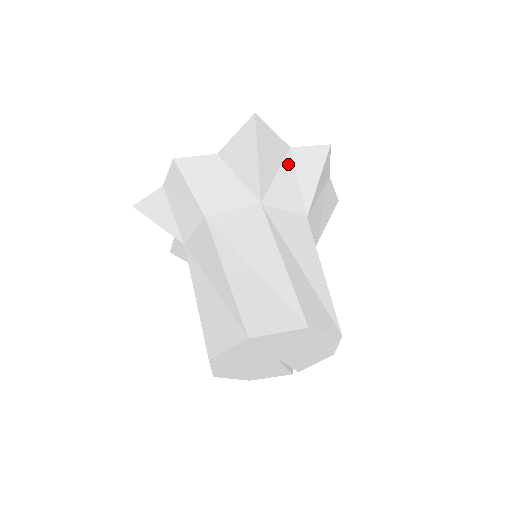
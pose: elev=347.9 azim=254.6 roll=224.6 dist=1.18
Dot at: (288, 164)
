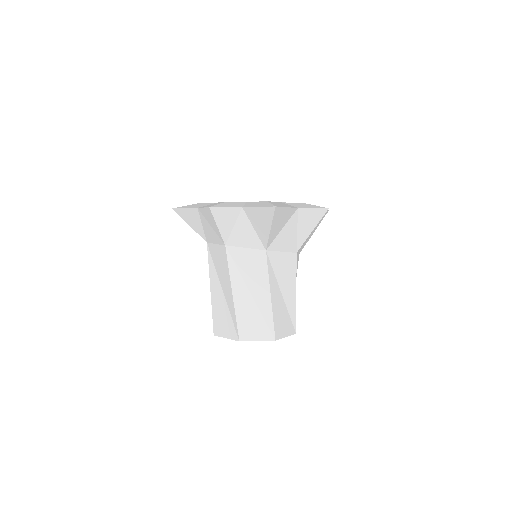
Dot at: (293, 220)
